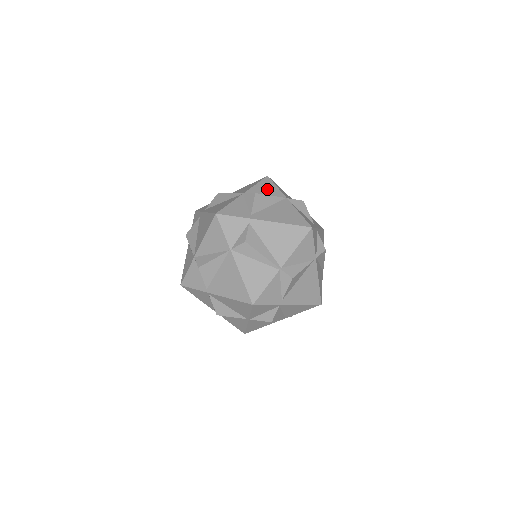
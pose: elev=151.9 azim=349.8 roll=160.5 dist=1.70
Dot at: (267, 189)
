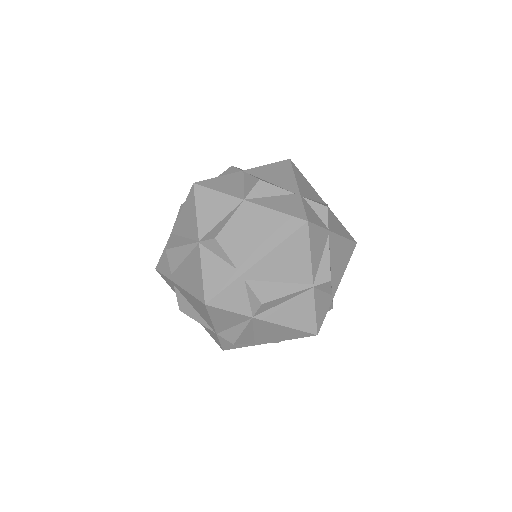
Dot at: (213, 208)
